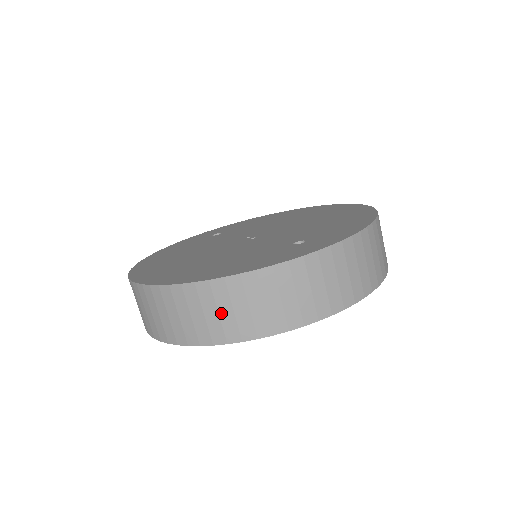
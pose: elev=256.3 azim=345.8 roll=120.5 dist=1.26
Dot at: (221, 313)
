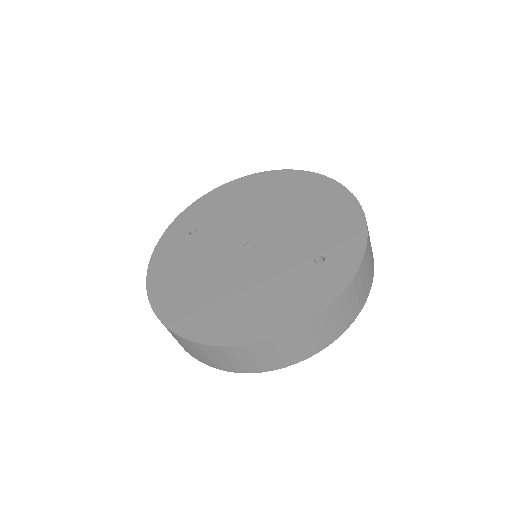
Dot at: (292, 349)
